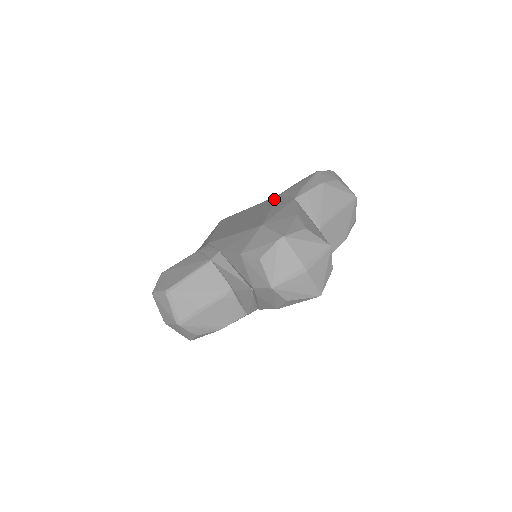
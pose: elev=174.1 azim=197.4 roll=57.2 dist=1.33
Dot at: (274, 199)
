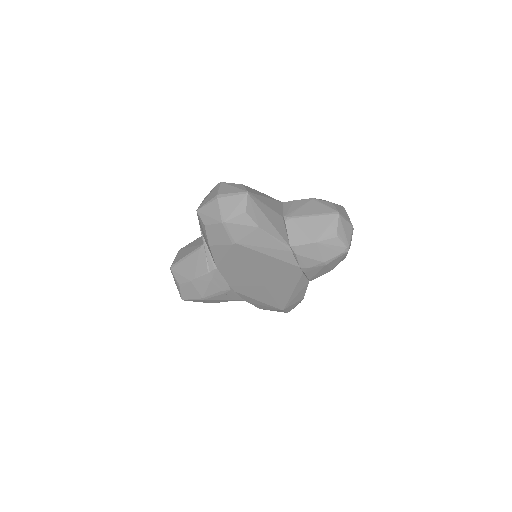
Dot at: occluded
